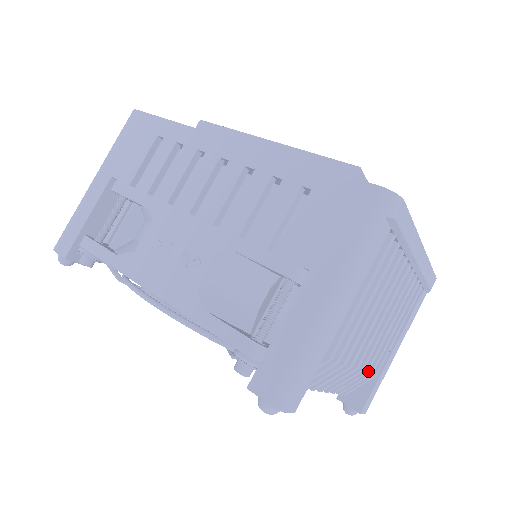
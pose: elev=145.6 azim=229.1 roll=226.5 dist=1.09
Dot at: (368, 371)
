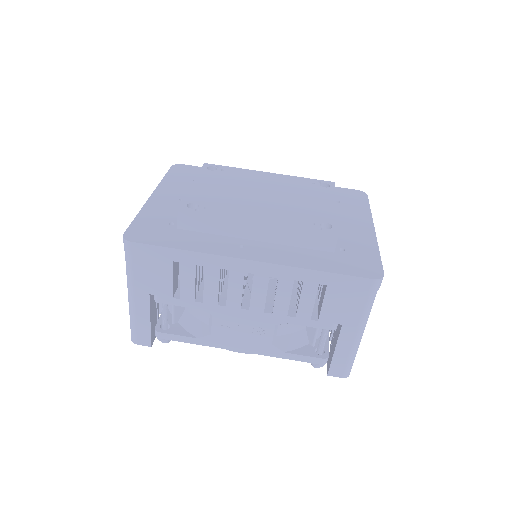
Dot at: occluded
